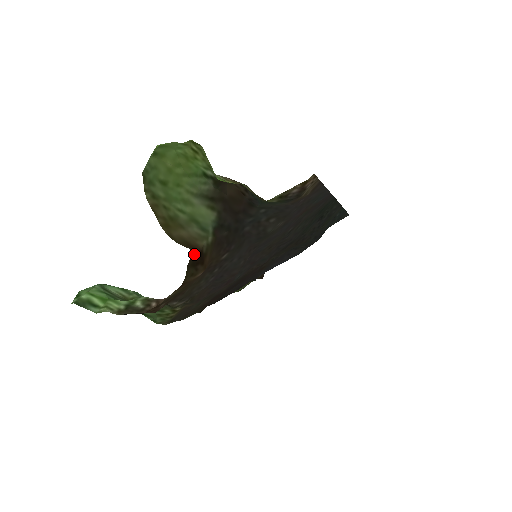
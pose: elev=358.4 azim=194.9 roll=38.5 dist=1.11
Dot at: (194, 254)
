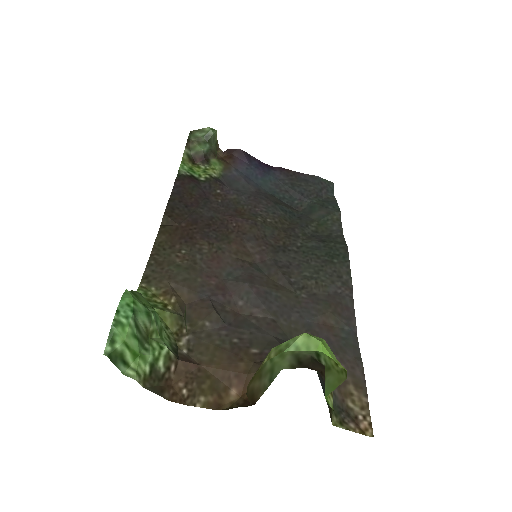
Dot at: occluded
